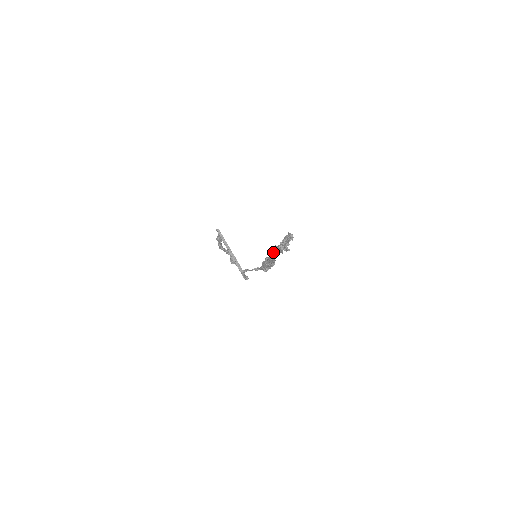
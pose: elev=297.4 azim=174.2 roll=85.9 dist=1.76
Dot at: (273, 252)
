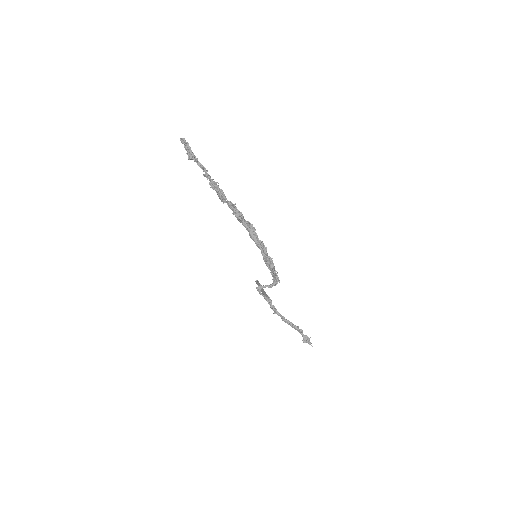
Dot at: (235, 214)
